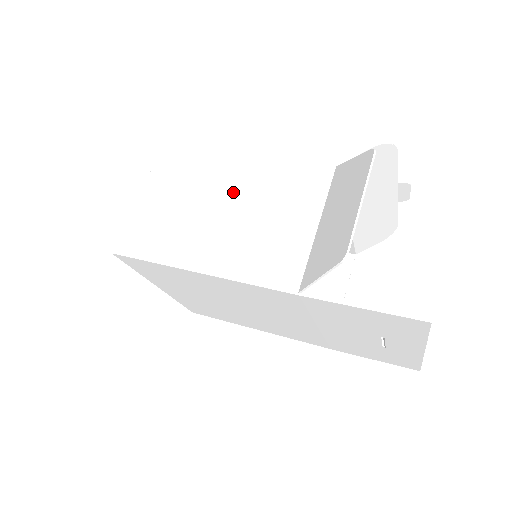
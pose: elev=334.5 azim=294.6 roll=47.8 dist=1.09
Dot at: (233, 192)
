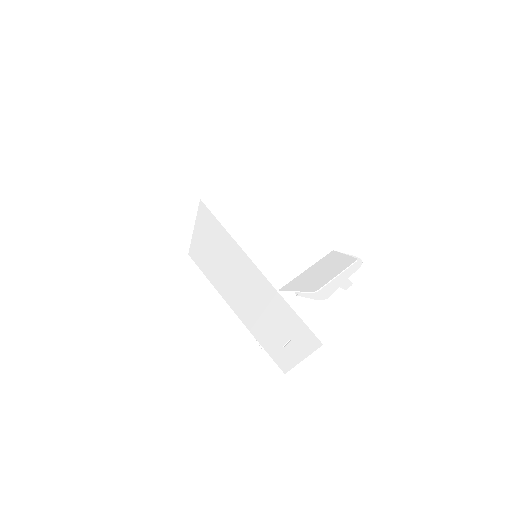
Dot at: (280, 221)
